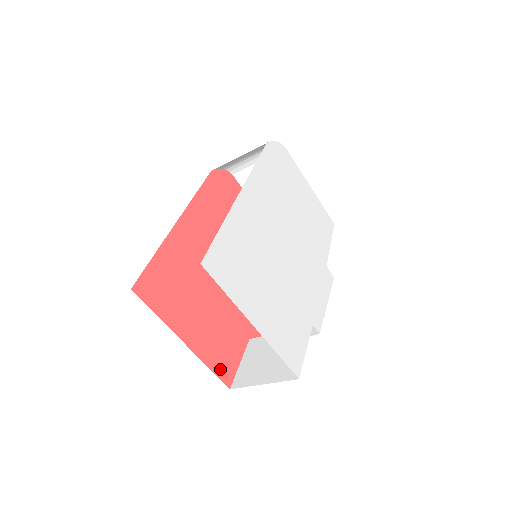
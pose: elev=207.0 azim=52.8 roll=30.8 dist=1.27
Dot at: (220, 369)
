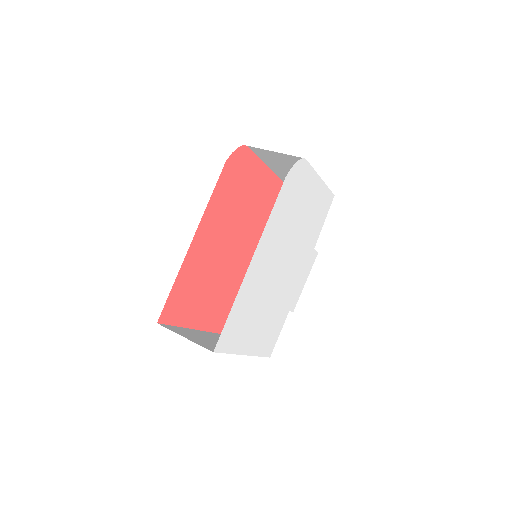
Dot at: (216, 327)
